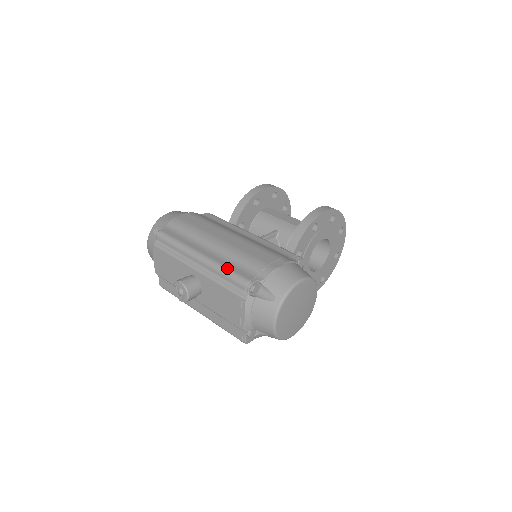
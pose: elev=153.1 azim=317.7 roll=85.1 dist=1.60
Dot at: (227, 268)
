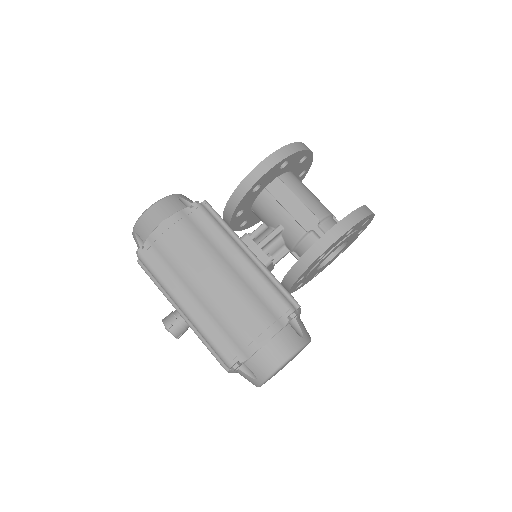
Dot at: (209, 337)
